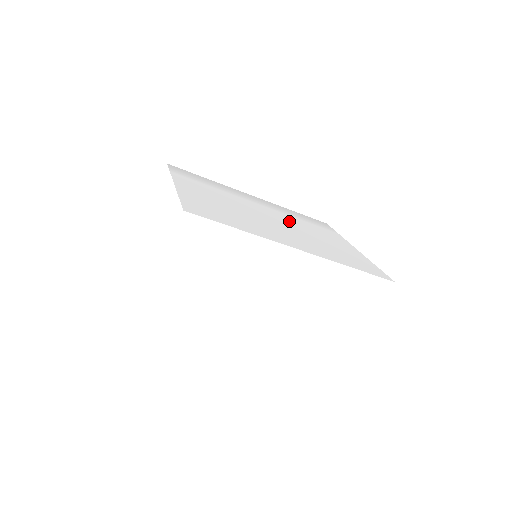
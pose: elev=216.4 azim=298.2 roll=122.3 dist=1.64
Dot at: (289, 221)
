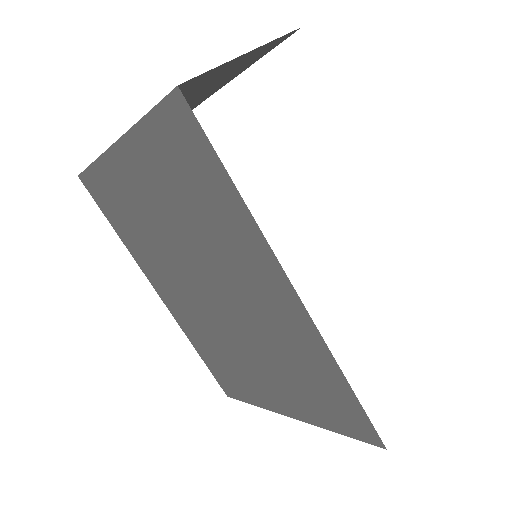
Dot at: occluded
